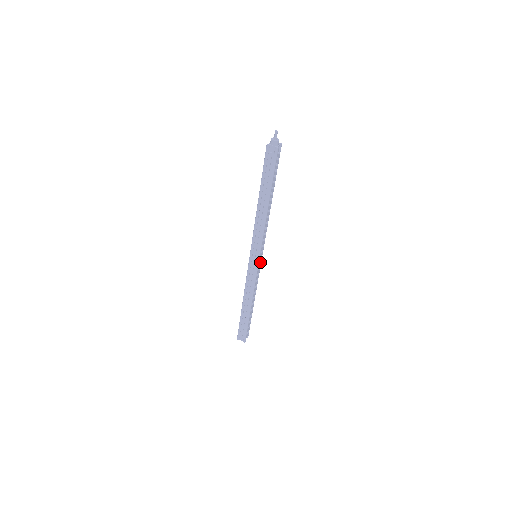
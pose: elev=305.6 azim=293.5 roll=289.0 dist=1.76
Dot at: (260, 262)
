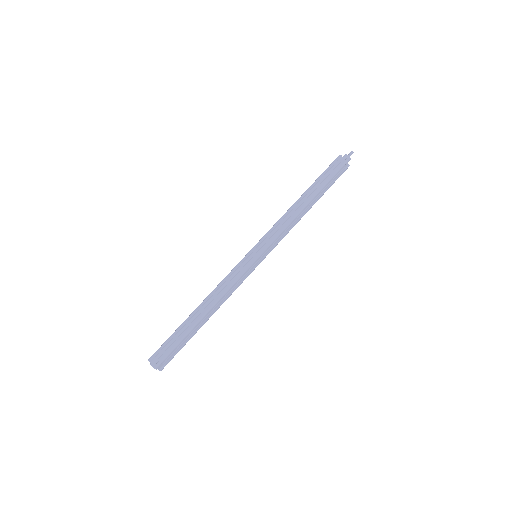
Dot at: (255, 266)
